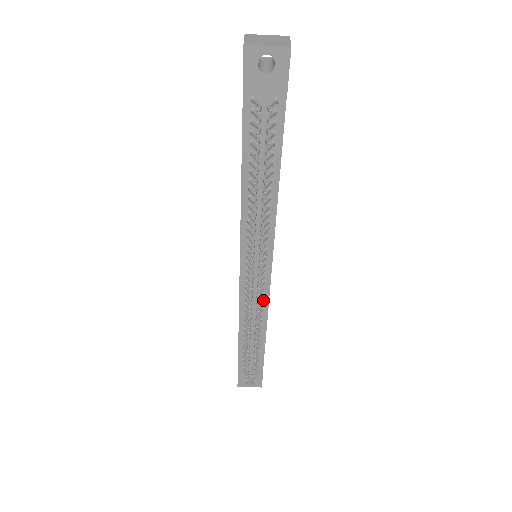
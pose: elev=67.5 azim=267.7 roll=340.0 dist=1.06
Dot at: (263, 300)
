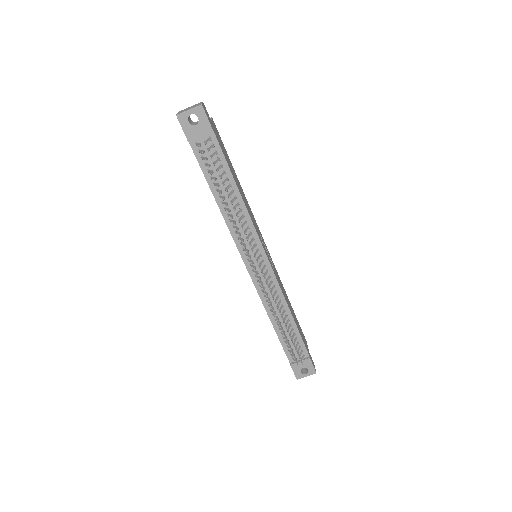
Dot at: (275, 287)
